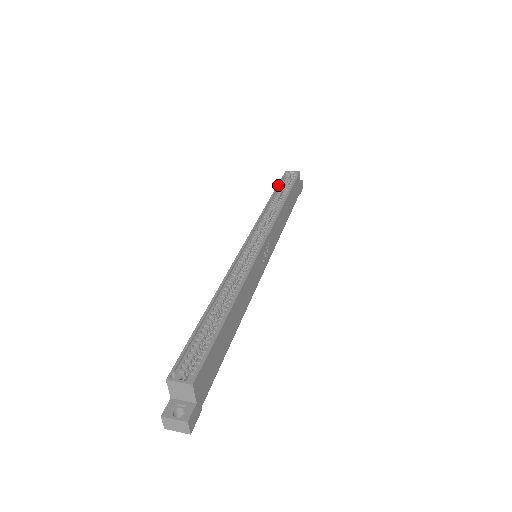
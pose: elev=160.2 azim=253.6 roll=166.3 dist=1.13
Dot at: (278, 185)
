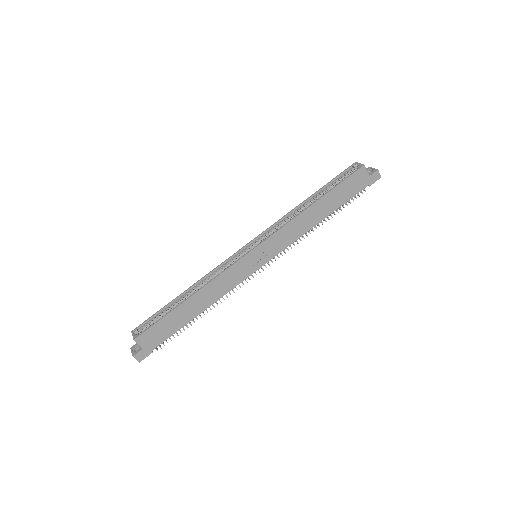
Dot at: (328, 183)
